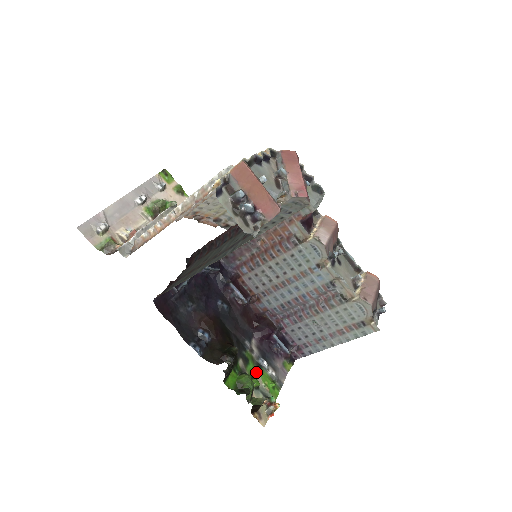
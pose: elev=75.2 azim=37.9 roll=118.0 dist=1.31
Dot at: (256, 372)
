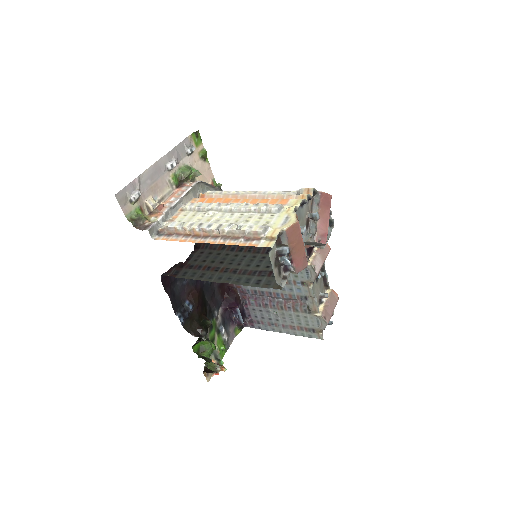
Dot at: (215, 337)
